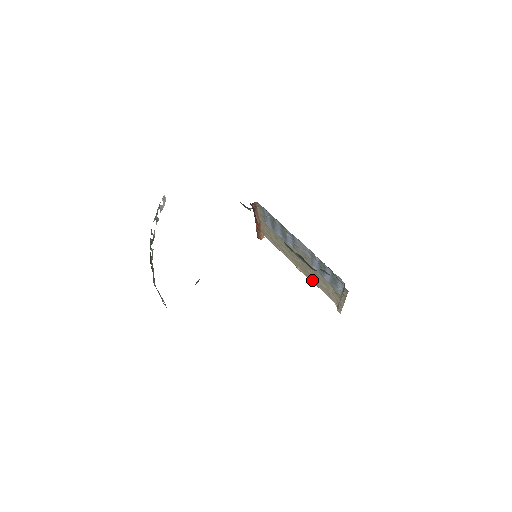
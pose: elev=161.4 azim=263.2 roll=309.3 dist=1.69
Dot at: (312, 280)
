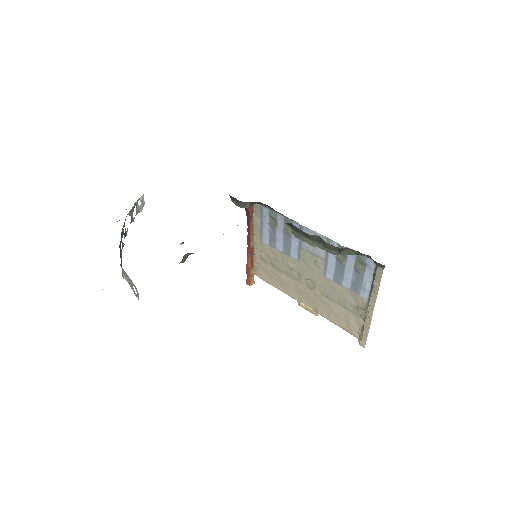
Dot at: (322, 312)
